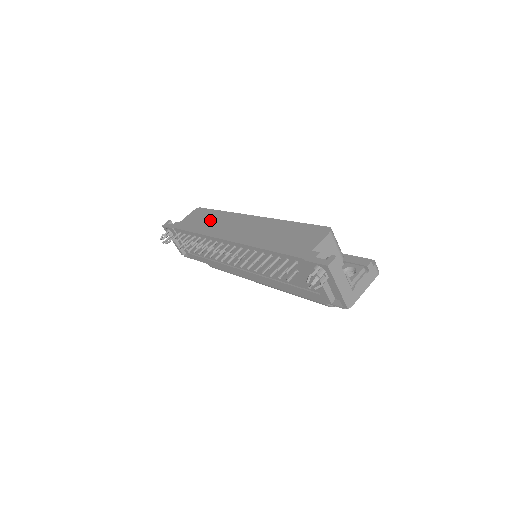
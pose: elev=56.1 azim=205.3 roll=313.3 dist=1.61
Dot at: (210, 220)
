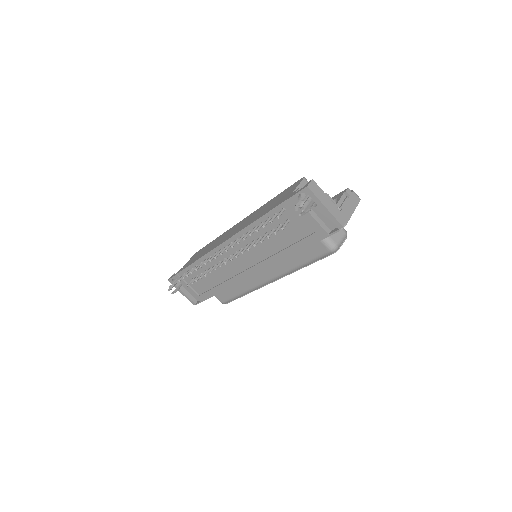
Dot at: (207, 248)
